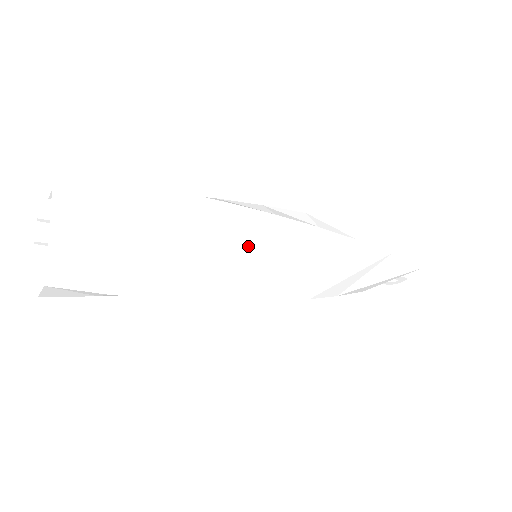
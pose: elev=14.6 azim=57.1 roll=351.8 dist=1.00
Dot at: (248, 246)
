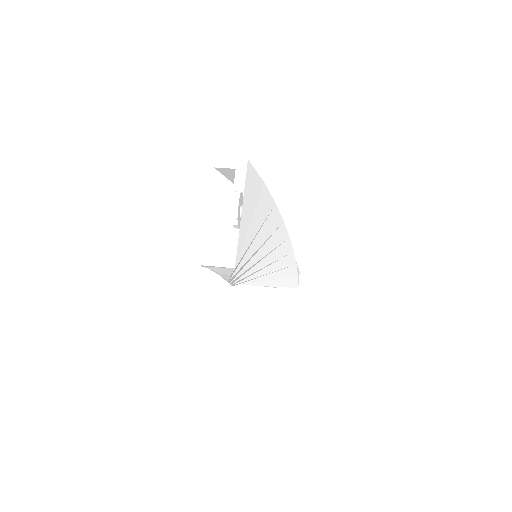
Dot at: (268, 253)
